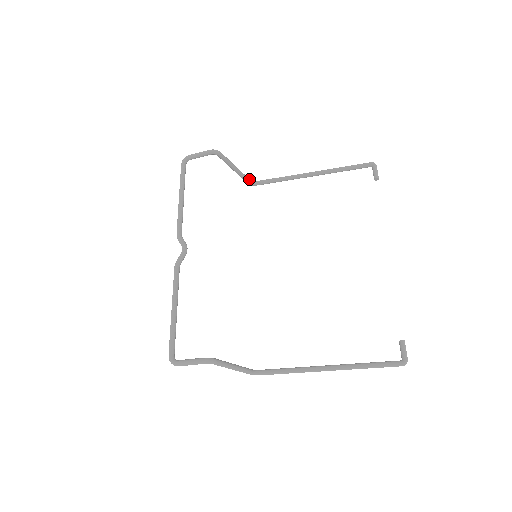
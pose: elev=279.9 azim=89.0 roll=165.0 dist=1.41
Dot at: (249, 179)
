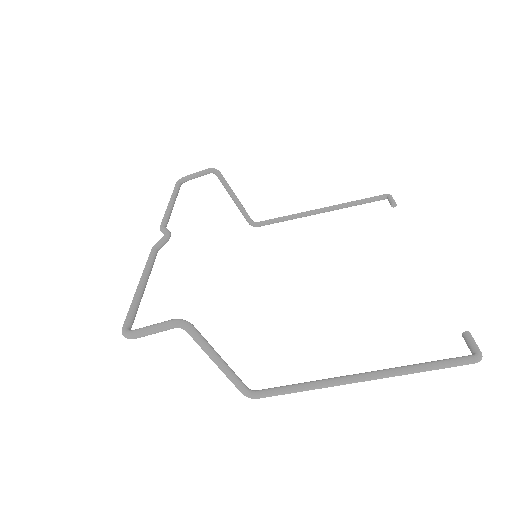
Dot at: occluded
